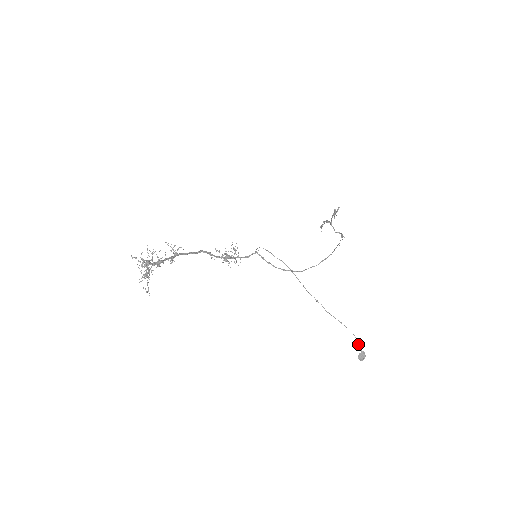
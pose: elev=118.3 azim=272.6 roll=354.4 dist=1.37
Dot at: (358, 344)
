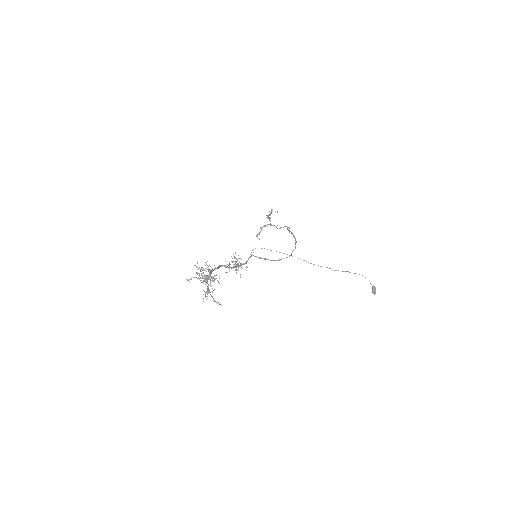
Dot at: occluded
